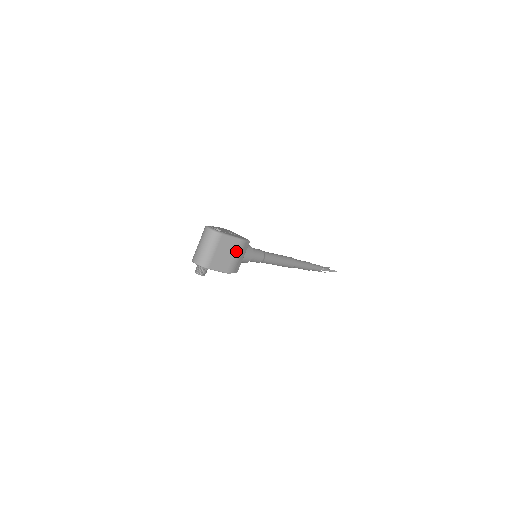
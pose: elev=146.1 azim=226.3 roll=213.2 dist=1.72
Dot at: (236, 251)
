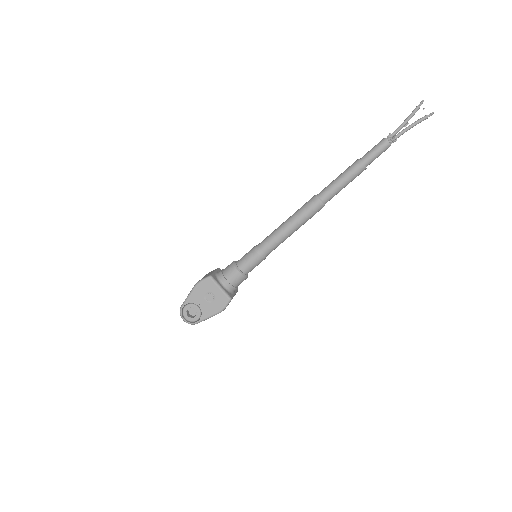
Dot at: occluded
